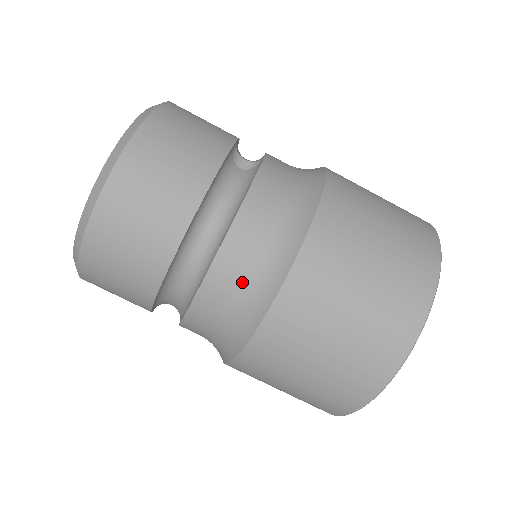
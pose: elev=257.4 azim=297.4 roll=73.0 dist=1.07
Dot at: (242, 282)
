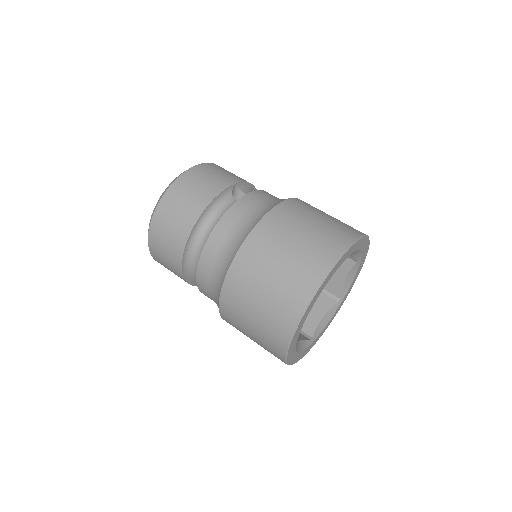
Dot at: (216, 263)
